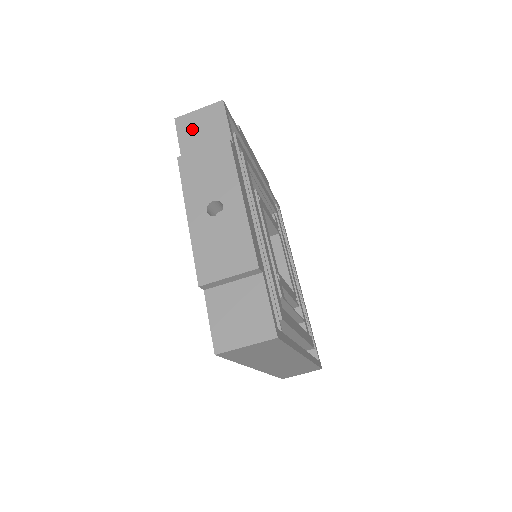
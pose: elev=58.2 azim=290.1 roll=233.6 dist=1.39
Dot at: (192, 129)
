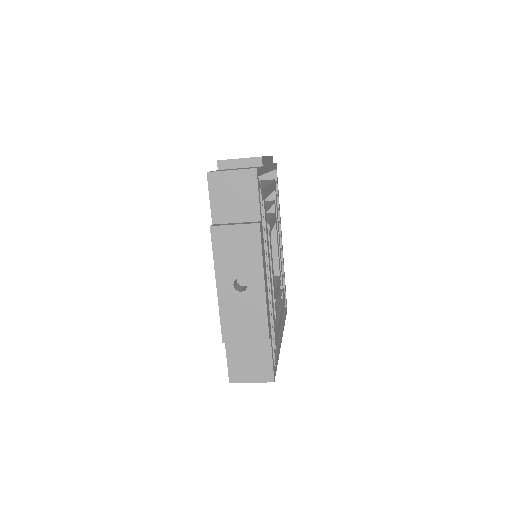
Dot at: (224, 191)
